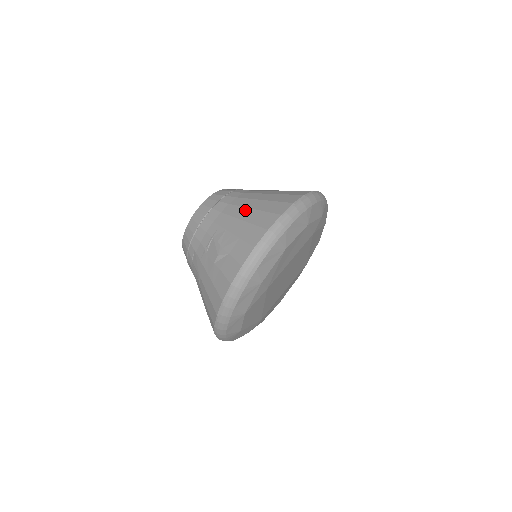
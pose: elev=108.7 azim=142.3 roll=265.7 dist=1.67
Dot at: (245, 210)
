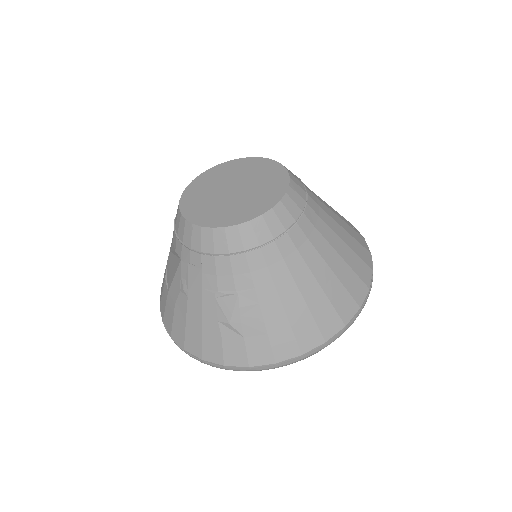
Dot at: (296, 294)
